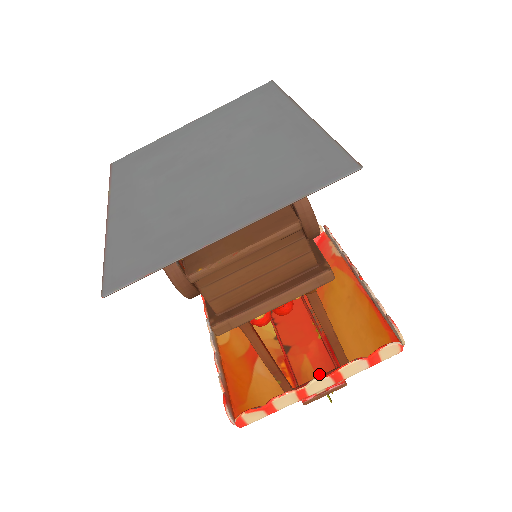
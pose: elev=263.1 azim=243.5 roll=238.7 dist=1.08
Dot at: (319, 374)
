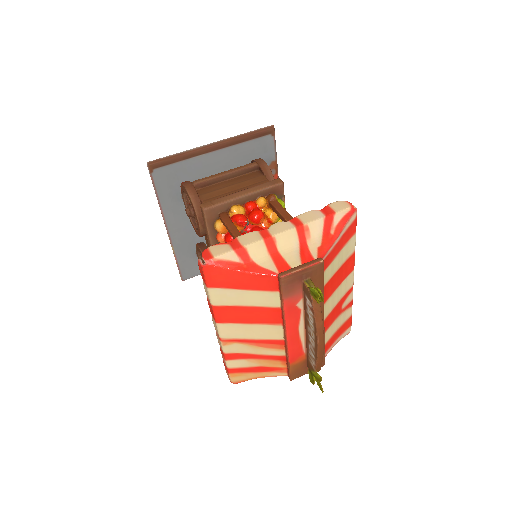
Dot at: occluded
